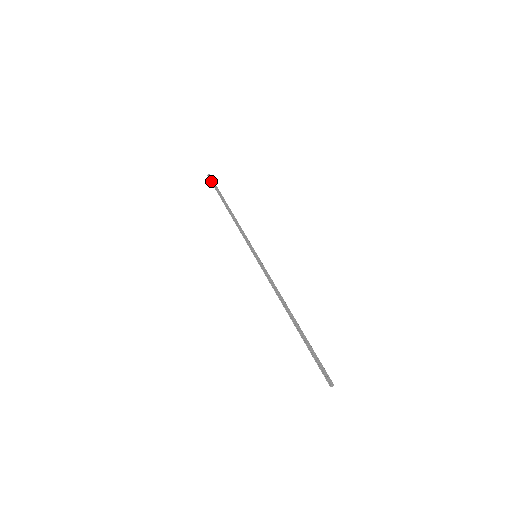
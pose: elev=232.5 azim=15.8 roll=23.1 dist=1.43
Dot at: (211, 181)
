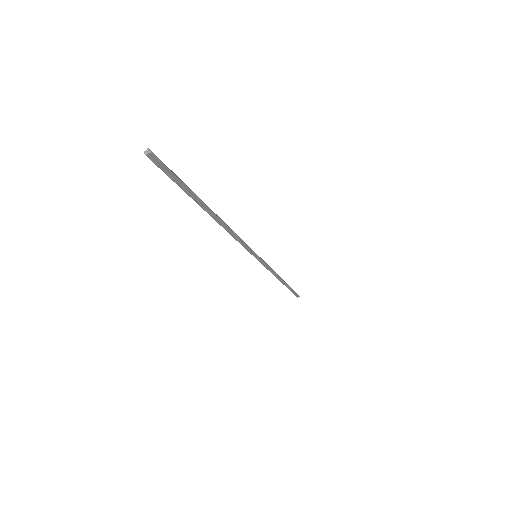
Dot at: occluded
